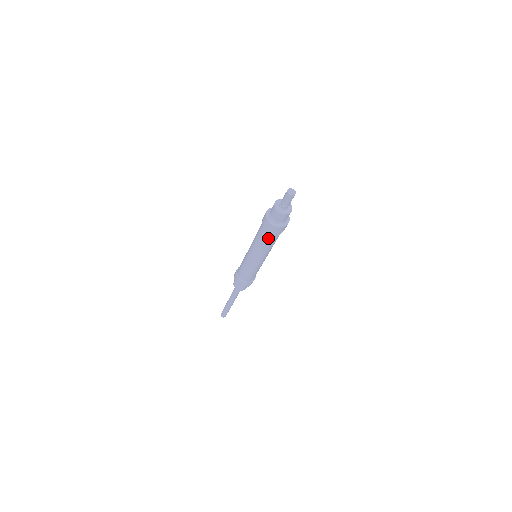
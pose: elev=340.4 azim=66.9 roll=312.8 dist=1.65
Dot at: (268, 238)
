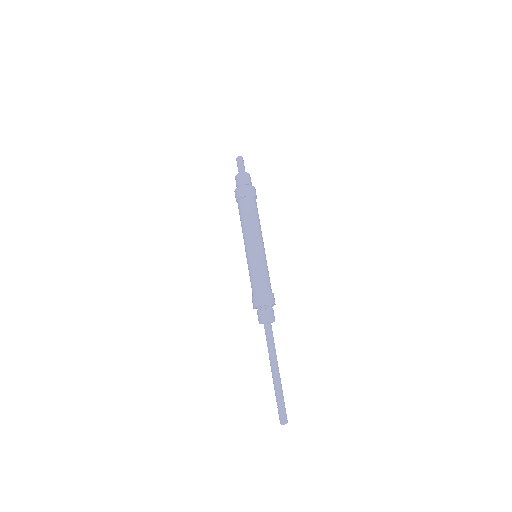
Dot at: (248, 206)
